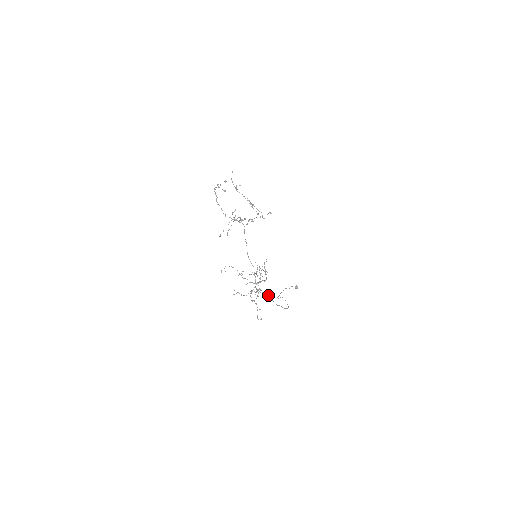
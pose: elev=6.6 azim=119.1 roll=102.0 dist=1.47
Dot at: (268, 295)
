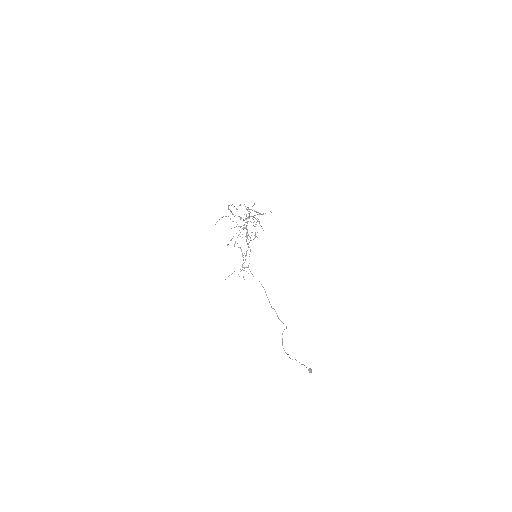
Dot at: occluded
